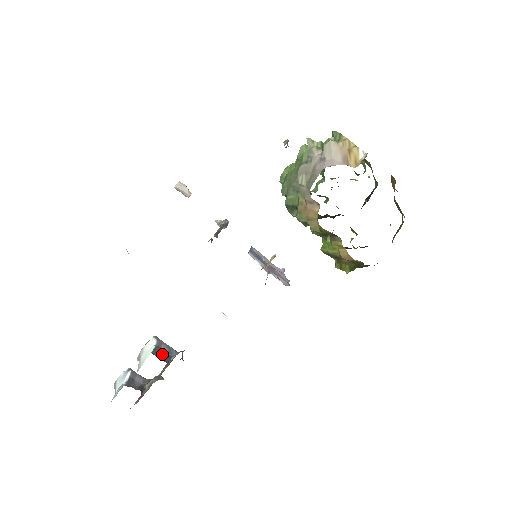
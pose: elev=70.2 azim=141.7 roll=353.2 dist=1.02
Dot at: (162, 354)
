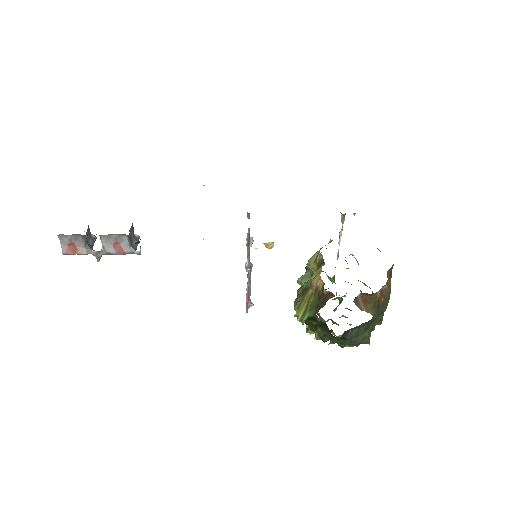
Dot at: (132, 236)
